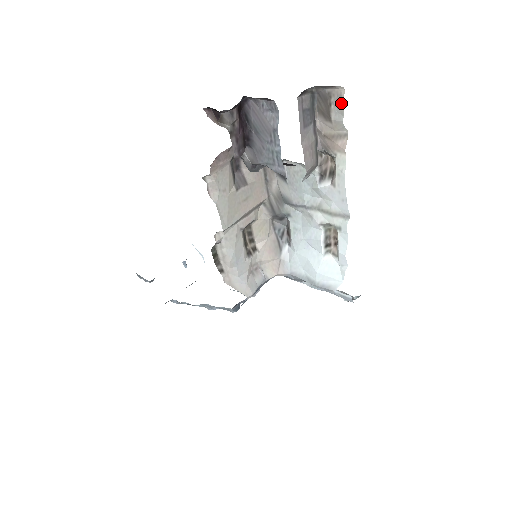
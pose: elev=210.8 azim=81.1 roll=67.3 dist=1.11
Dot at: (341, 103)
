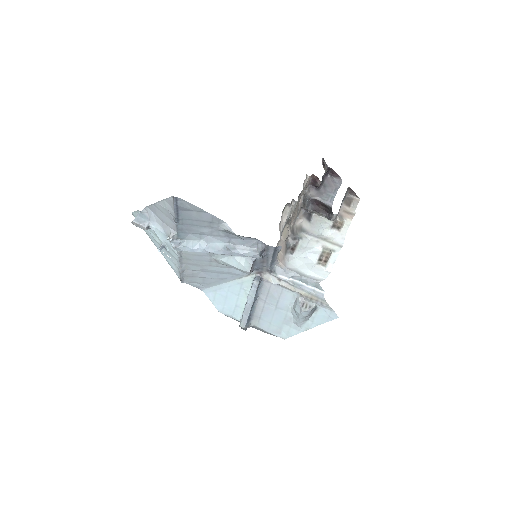
Dot at: (357, 203)
